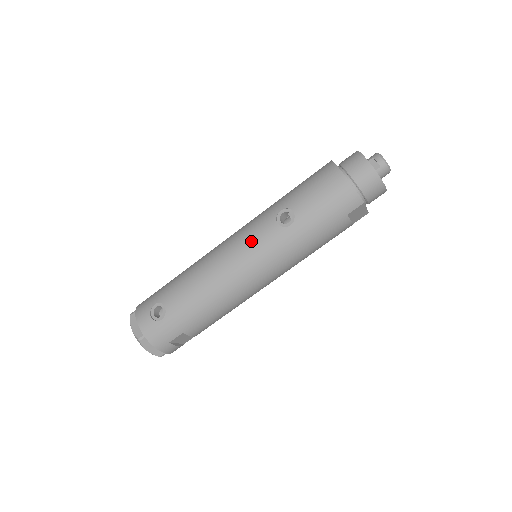
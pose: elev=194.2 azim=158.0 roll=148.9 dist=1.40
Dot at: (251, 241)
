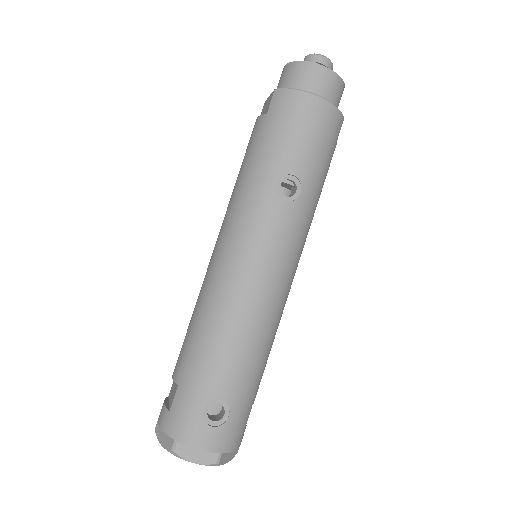
Dot at: (270, 243)
